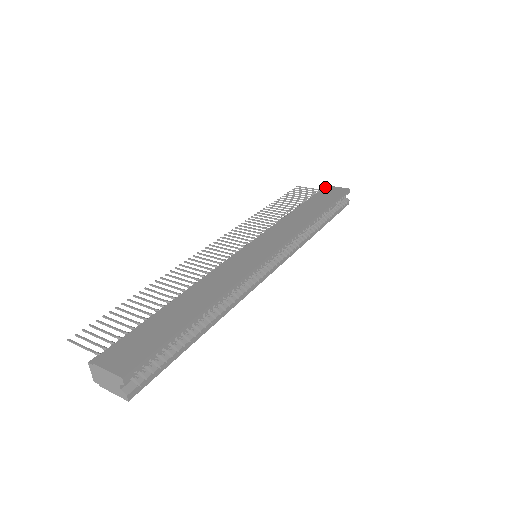
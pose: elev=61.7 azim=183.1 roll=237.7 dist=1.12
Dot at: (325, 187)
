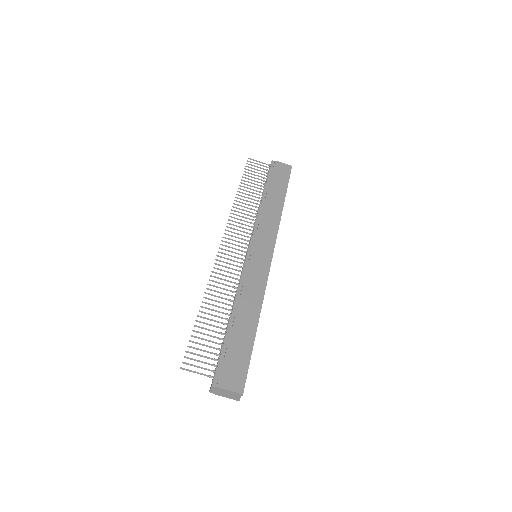
Dot at: (272, 162)
